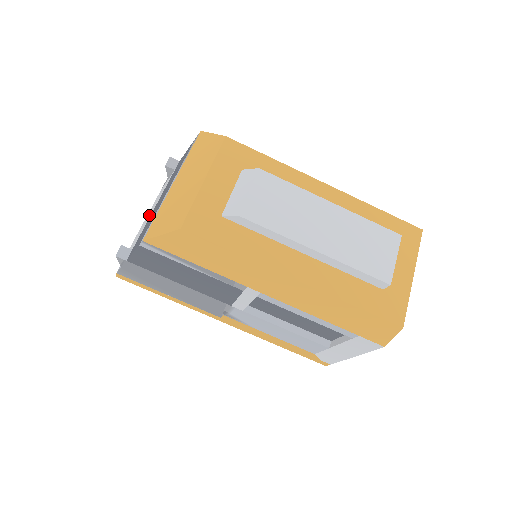
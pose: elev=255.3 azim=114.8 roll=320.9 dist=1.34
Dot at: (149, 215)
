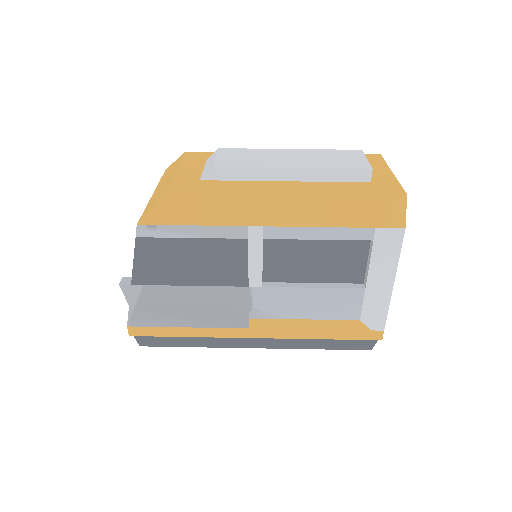
Dot at: occluded
